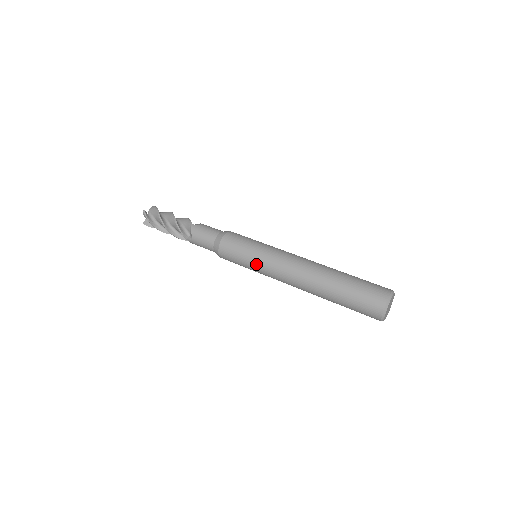
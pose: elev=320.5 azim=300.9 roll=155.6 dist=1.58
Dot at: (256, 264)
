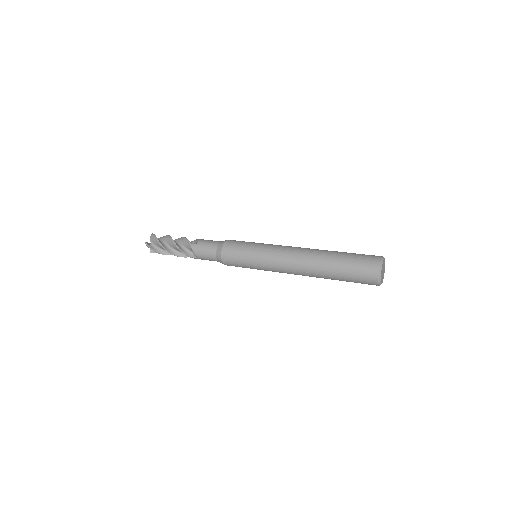
Dot at: (260, 247)
